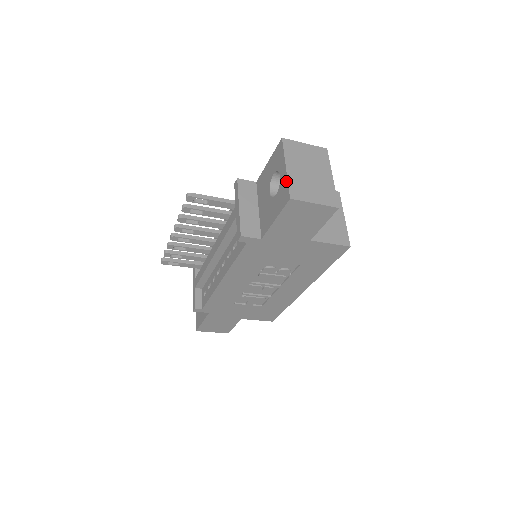
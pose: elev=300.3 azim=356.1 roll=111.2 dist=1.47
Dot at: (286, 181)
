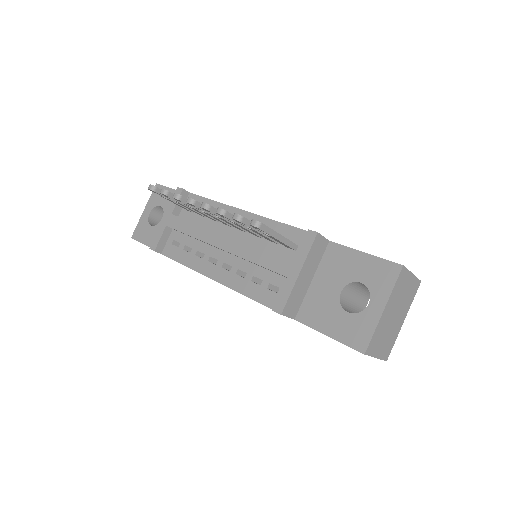
Dot at: (373, 327)
